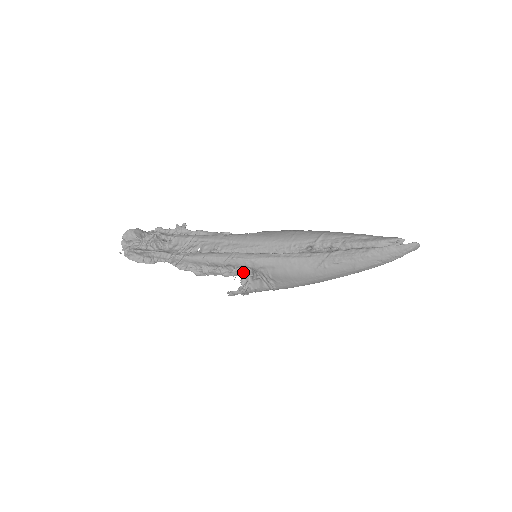
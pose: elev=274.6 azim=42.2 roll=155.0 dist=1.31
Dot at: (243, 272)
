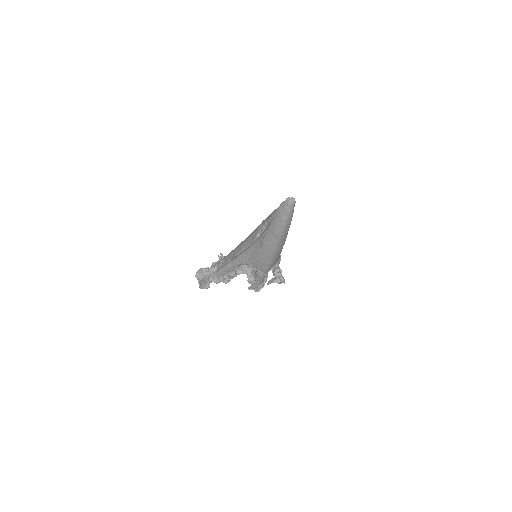
Dot at: (244, 270)
